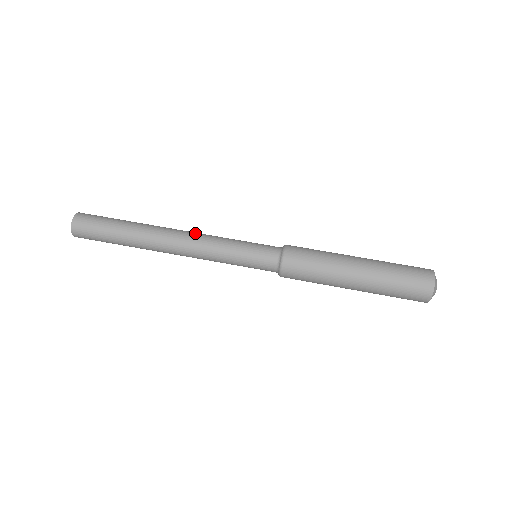
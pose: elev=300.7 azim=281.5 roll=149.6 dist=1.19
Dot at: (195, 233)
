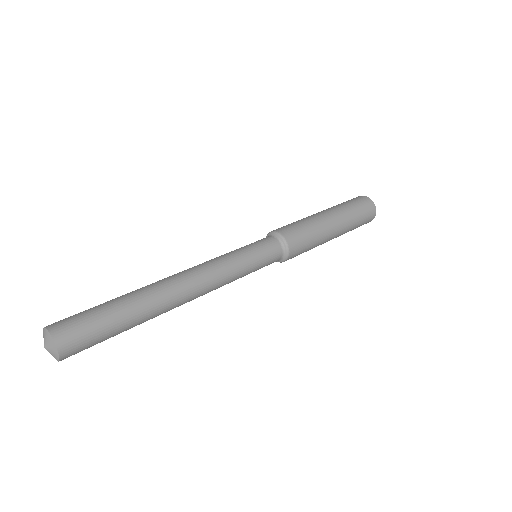
Dot at: (194, 266)
